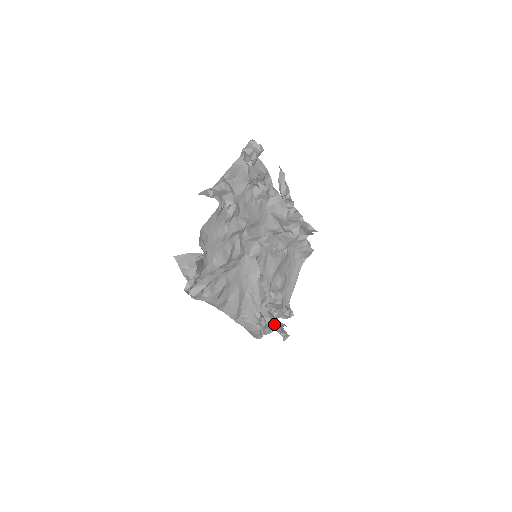
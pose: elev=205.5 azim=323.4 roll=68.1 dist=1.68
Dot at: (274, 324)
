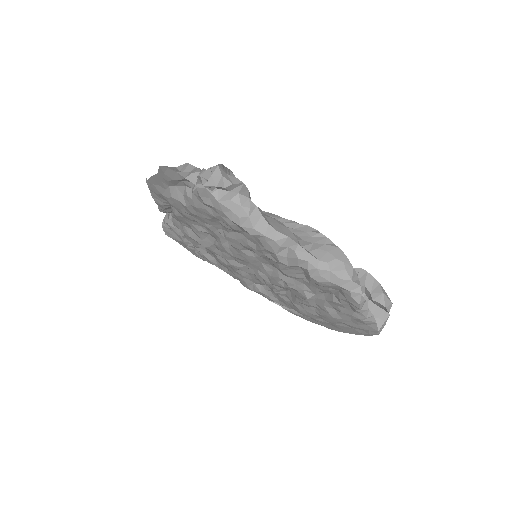
Dot at: occluded
